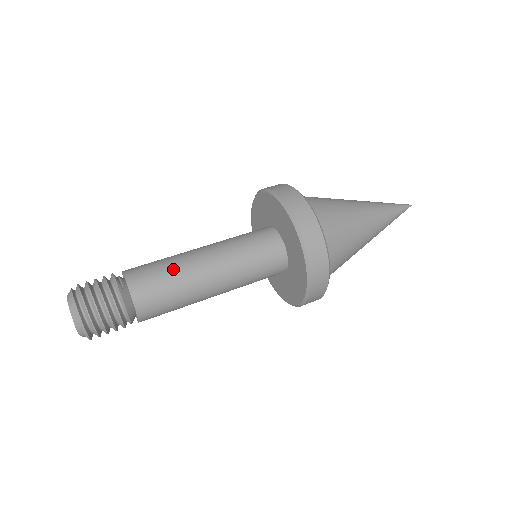
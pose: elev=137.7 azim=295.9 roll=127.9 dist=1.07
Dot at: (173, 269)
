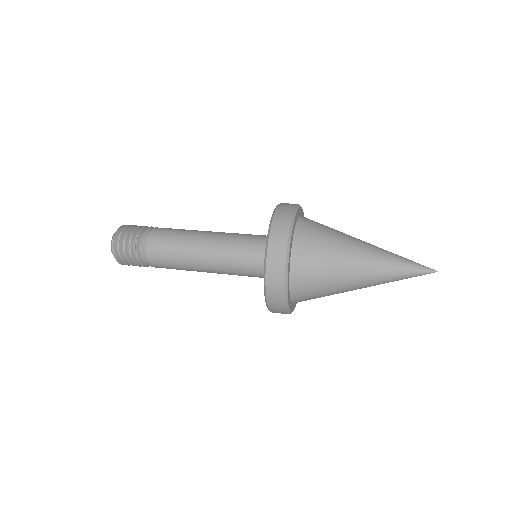
Dot at: occluded
